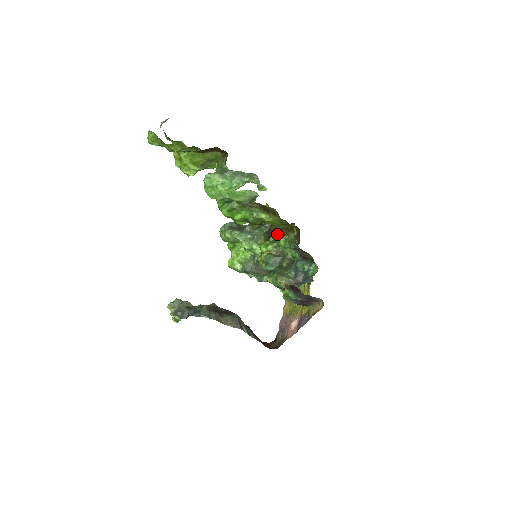
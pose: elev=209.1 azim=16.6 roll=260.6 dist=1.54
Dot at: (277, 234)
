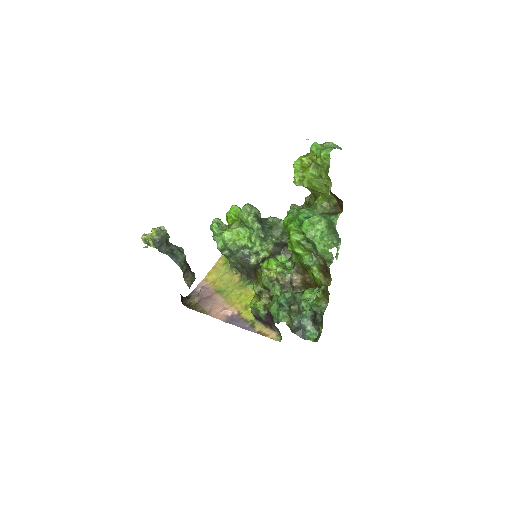
Dot at: (286, 258)
